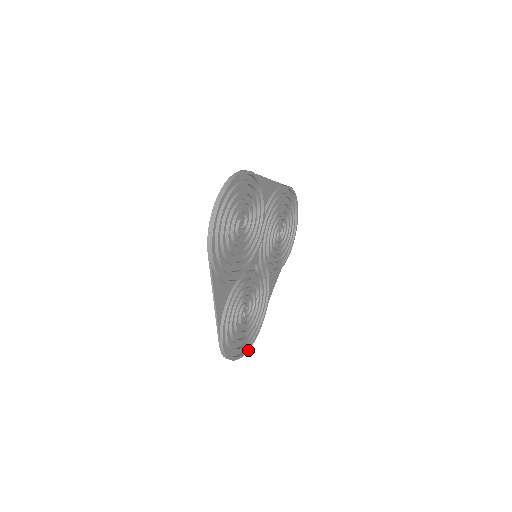
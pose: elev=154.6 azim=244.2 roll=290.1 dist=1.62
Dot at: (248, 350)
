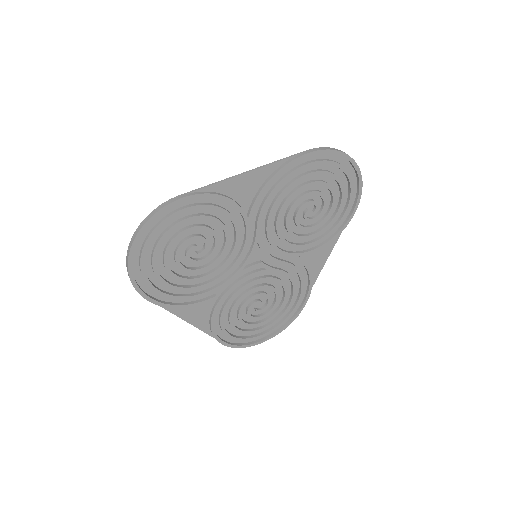
Dot at: (284, 329)
